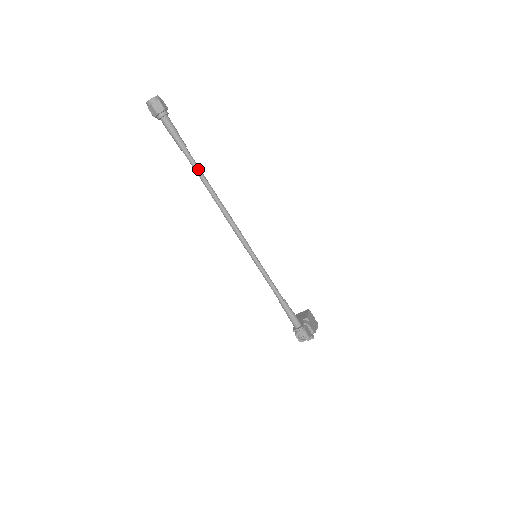
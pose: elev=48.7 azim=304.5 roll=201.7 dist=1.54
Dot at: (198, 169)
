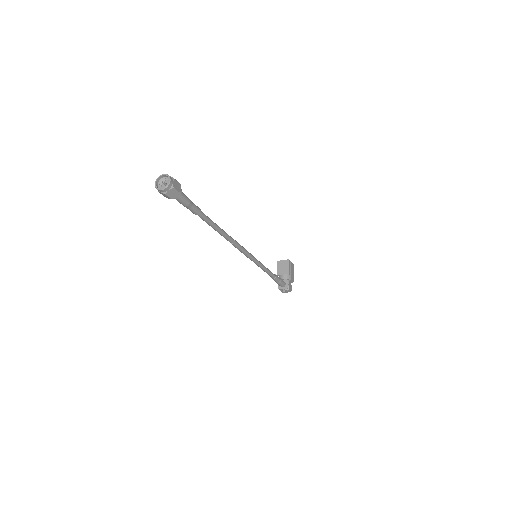
Dot at: (212, 224)
